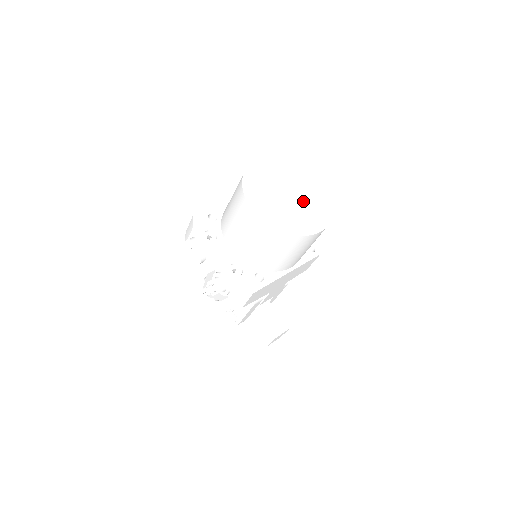
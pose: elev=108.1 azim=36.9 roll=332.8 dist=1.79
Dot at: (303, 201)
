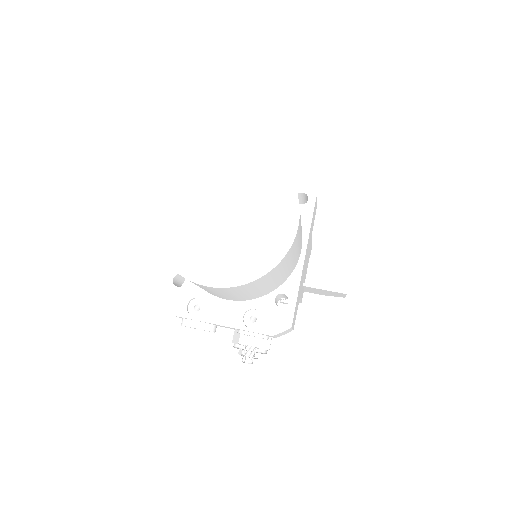
Dot at: (246, 202)
